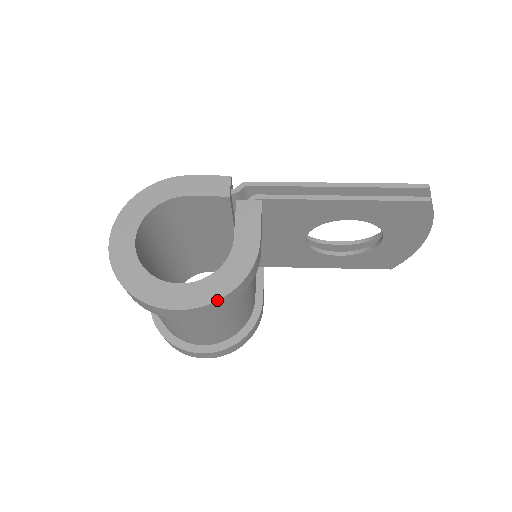
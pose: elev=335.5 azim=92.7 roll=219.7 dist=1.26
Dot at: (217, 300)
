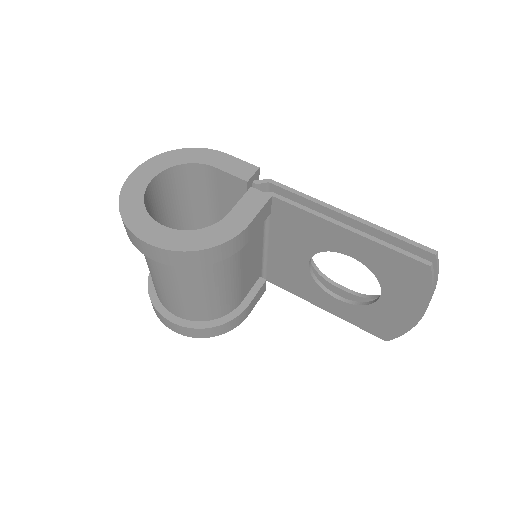
Dot at: (182, 251)
